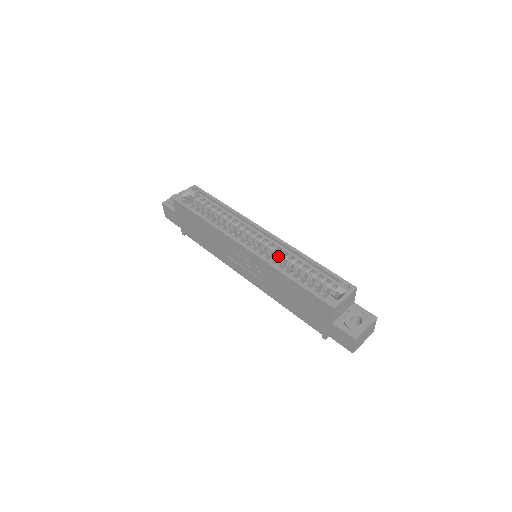
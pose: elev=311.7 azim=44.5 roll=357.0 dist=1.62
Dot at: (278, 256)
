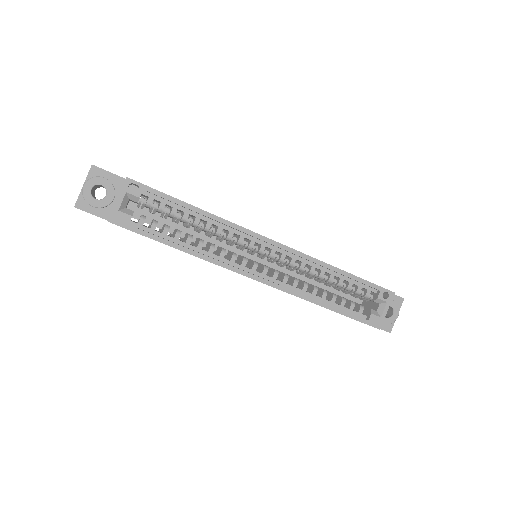
Dot at: occluded
